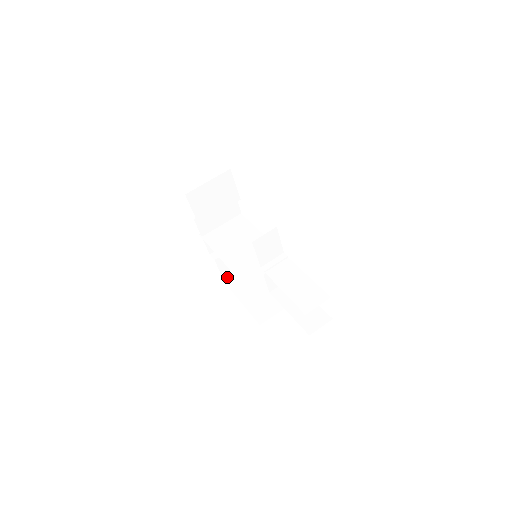
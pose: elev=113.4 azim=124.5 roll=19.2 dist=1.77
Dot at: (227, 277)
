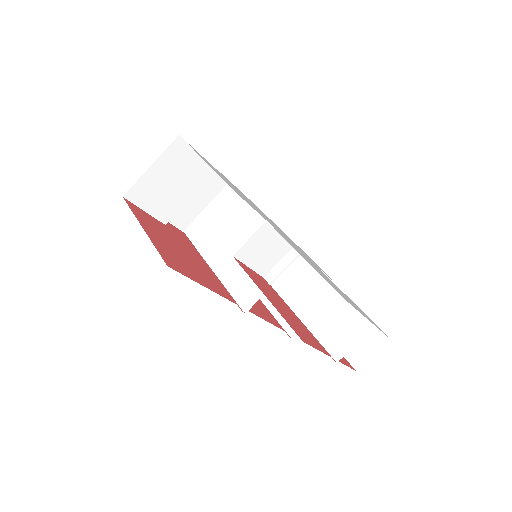
Dot at: occluded
